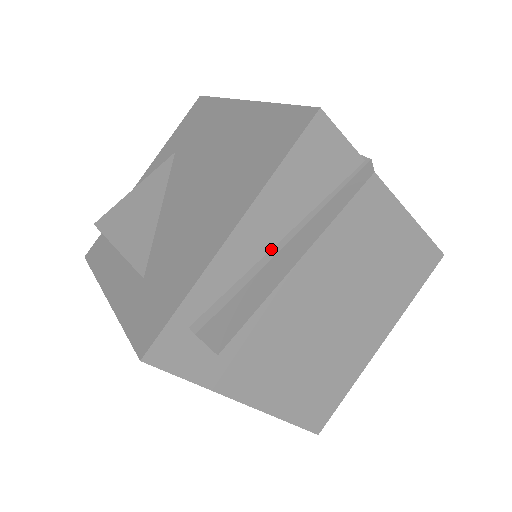
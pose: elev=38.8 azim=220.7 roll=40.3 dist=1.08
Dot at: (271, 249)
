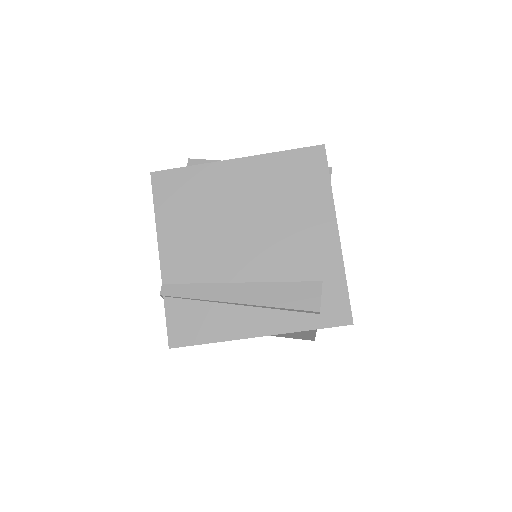
Dot at: occluded
